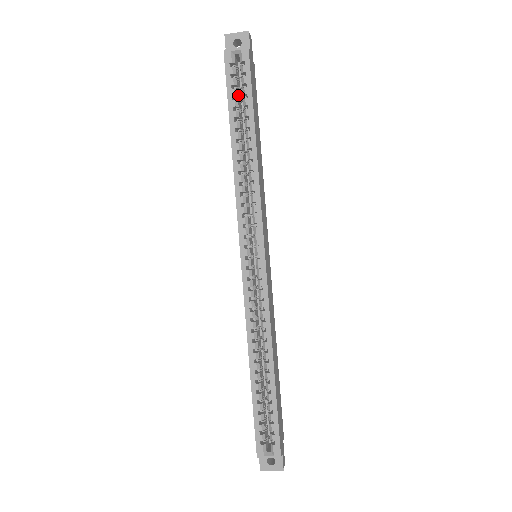
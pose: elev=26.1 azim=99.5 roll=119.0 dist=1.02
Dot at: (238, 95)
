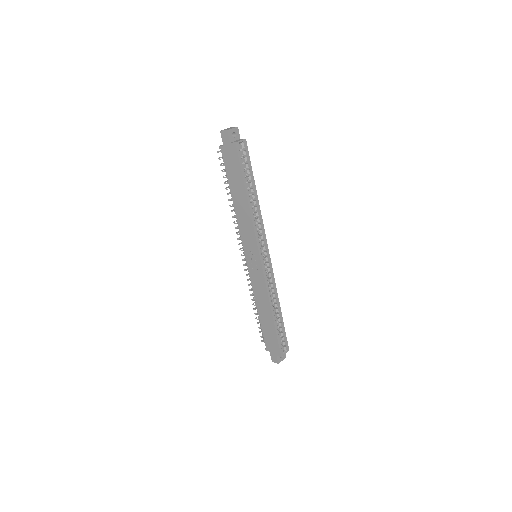
Dot at: occluded
